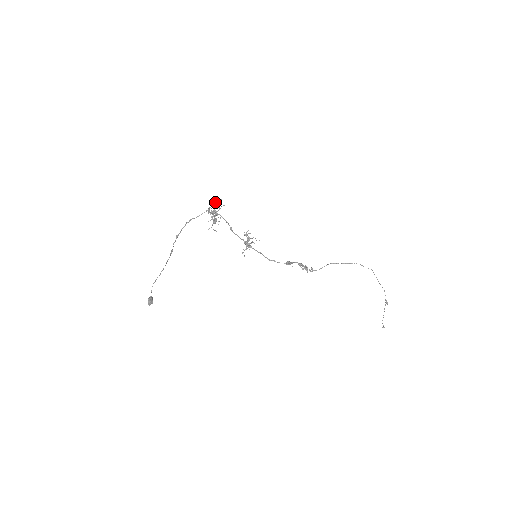
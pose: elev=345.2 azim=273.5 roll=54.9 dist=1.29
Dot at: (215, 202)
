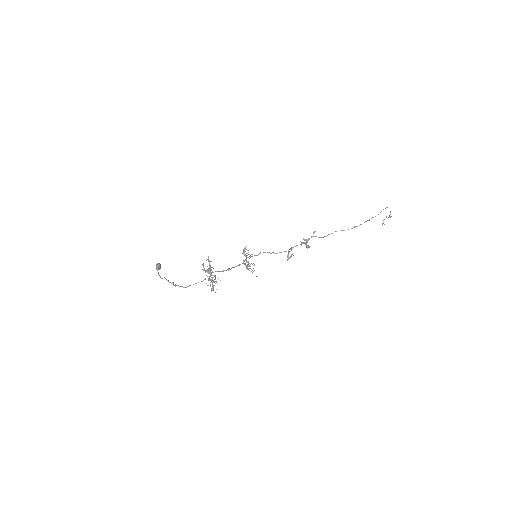
Dot at: occluded
